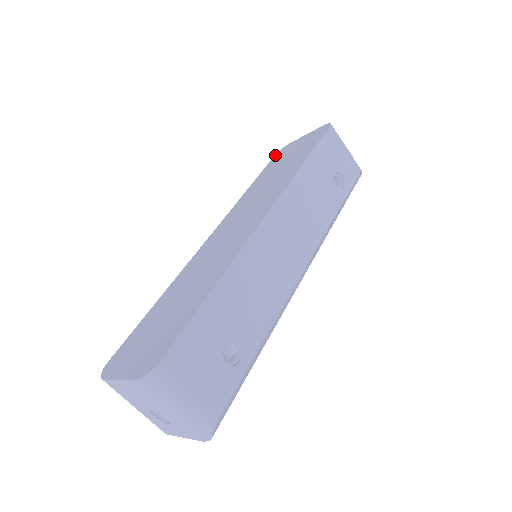
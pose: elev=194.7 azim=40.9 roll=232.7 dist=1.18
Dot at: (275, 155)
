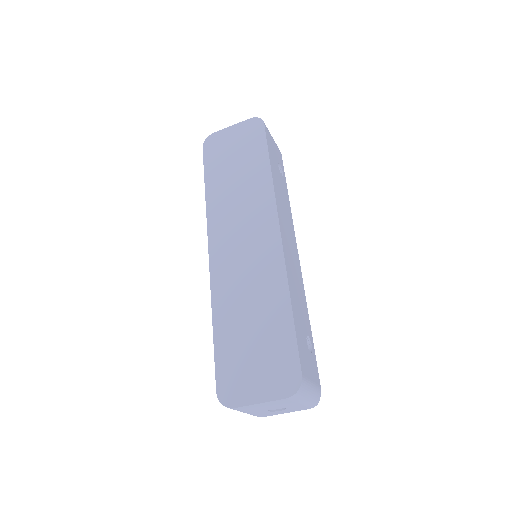
Dot at: (204, 147)
